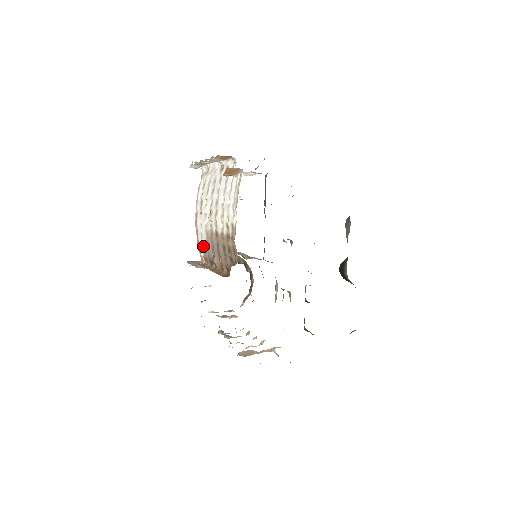
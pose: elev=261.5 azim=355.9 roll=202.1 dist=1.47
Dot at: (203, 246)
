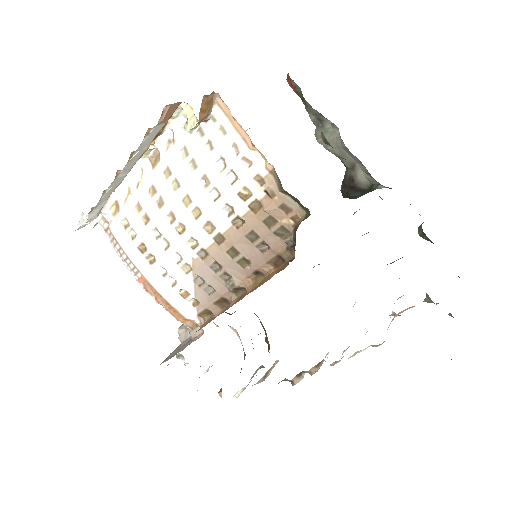
Dot at: (188, 299)
